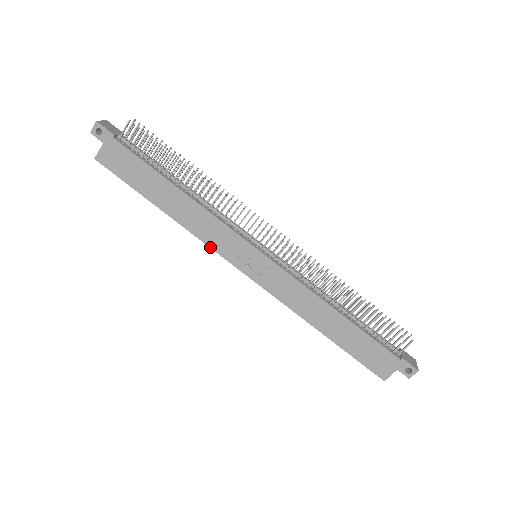
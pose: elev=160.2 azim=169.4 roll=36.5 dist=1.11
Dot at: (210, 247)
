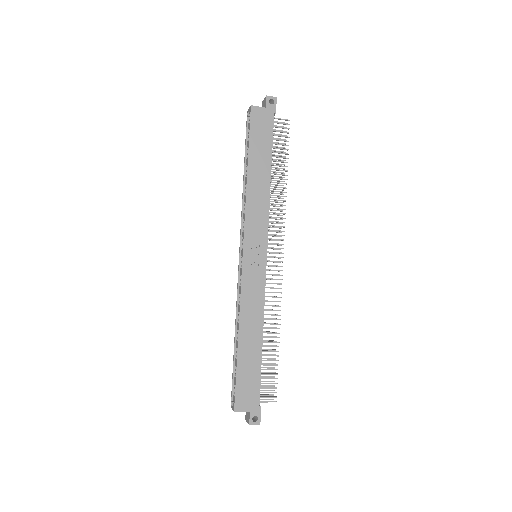
Dot at: (245, 220)
